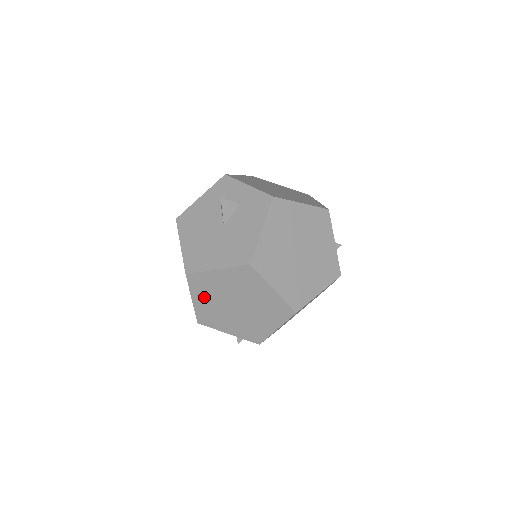
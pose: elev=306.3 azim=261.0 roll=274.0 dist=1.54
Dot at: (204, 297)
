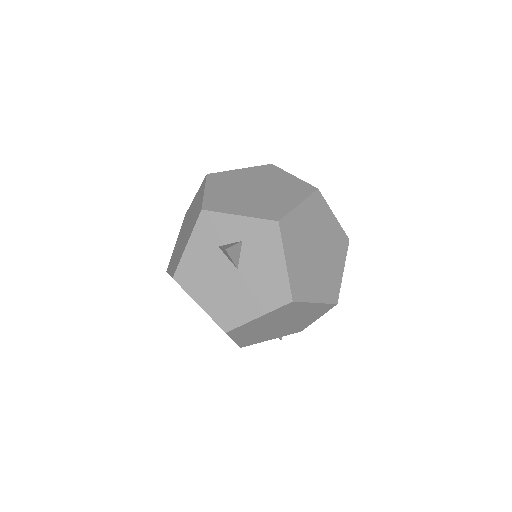
Dot at: (246, 335)
